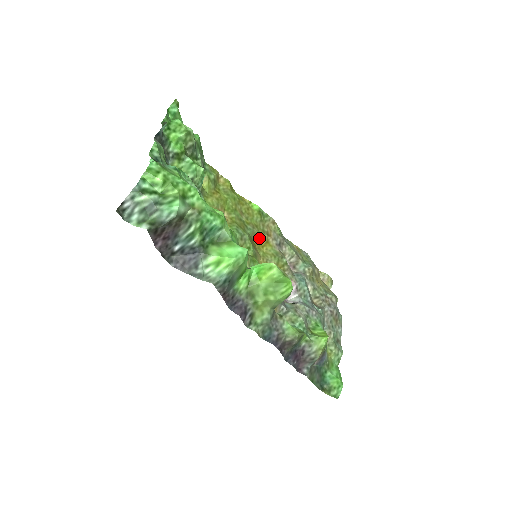
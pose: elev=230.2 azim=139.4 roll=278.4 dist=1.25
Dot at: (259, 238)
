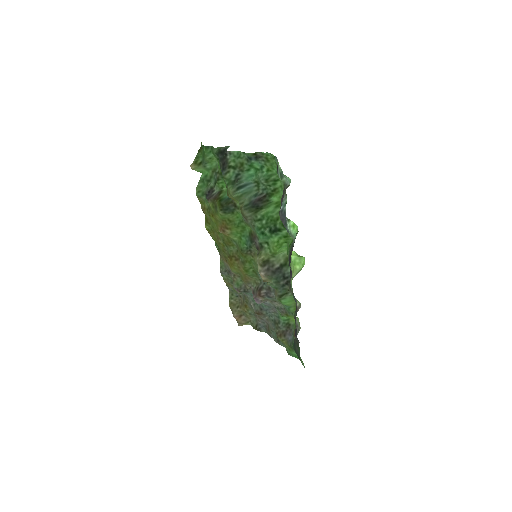
Dot at: occluded
